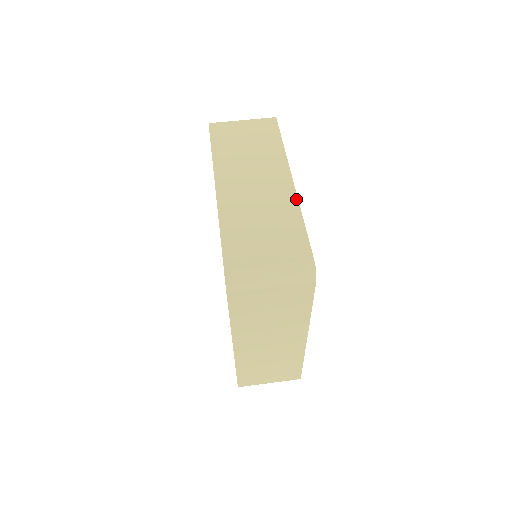
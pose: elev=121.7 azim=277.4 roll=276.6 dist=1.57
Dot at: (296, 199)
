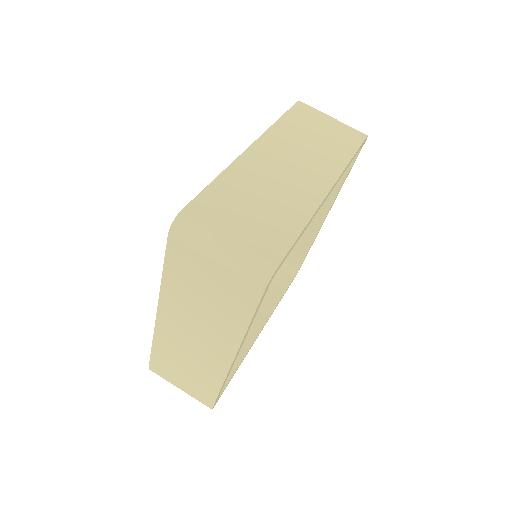
Dot at: (317, 205)
